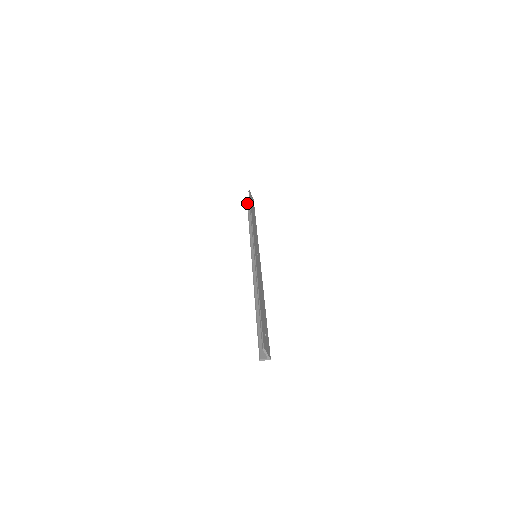
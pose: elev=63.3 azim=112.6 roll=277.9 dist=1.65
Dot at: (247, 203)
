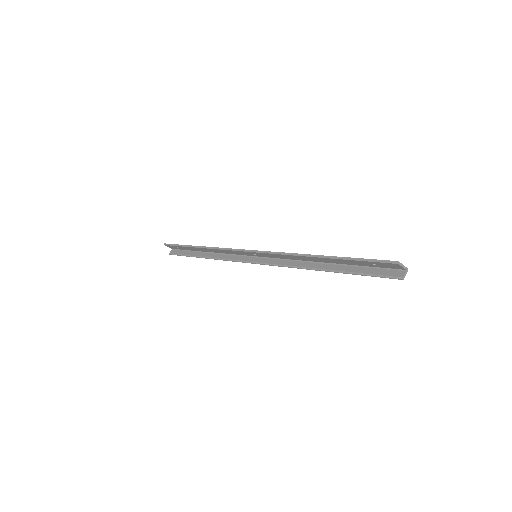
Dot at: (175, 254)
